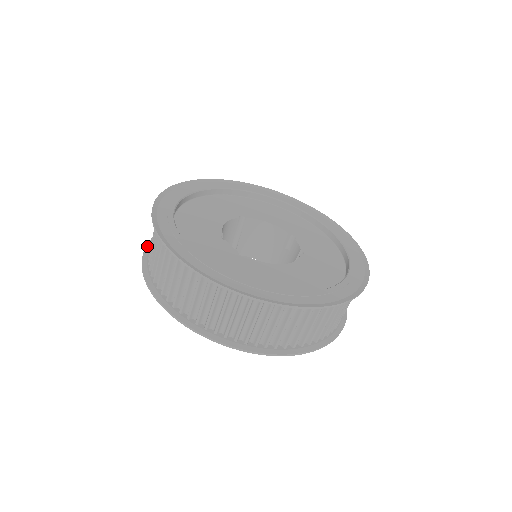
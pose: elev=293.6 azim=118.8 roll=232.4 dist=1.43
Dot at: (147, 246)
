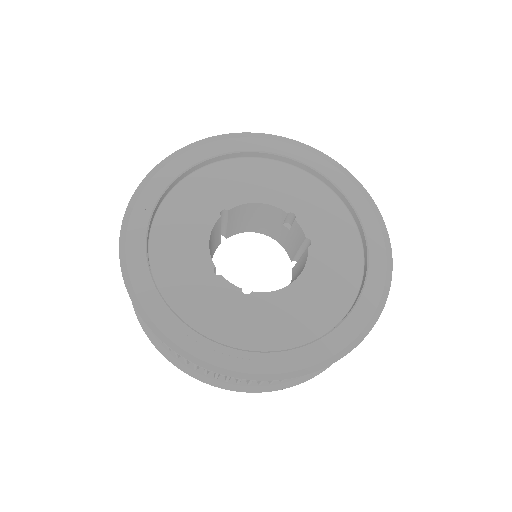
Dot at: occluded
